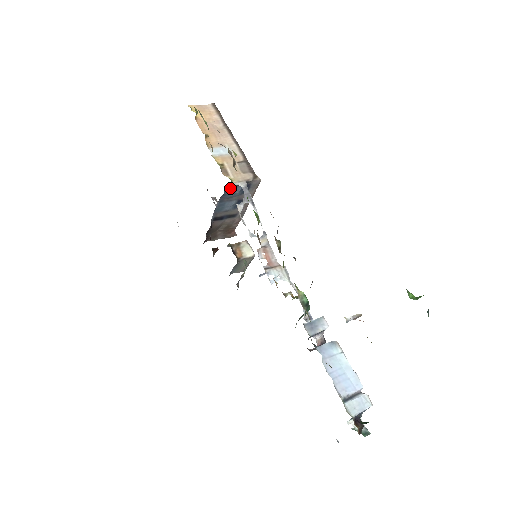
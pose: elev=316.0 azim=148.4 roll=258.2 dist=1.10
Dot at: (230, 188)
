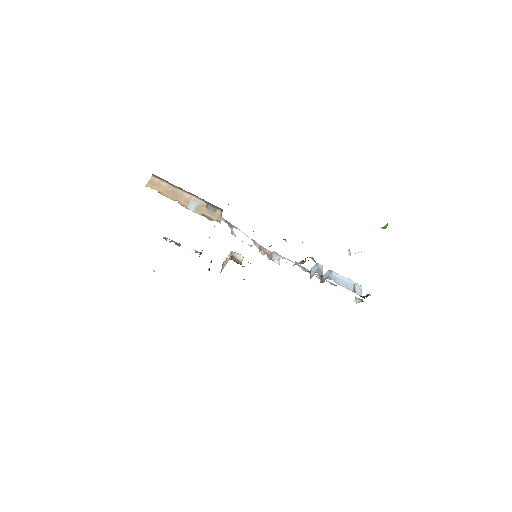
Dot at: occluded
